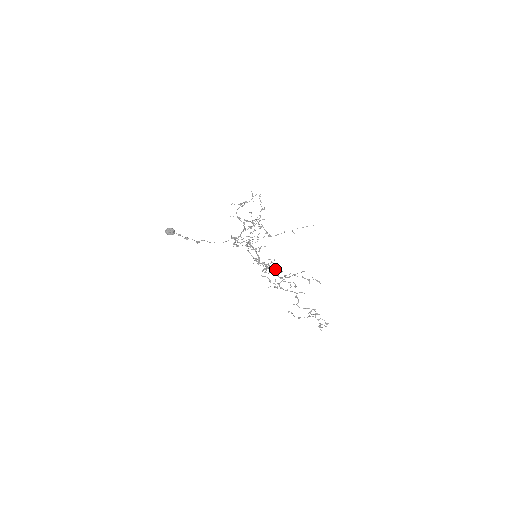
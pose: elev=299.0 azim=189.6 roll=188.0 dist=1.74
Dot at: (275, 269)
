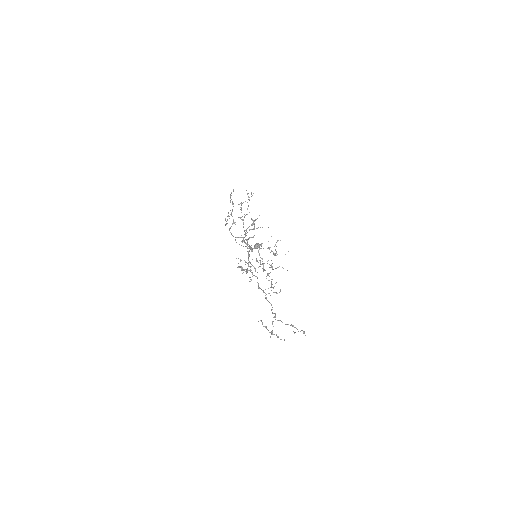
Dot at: (263, 269)
